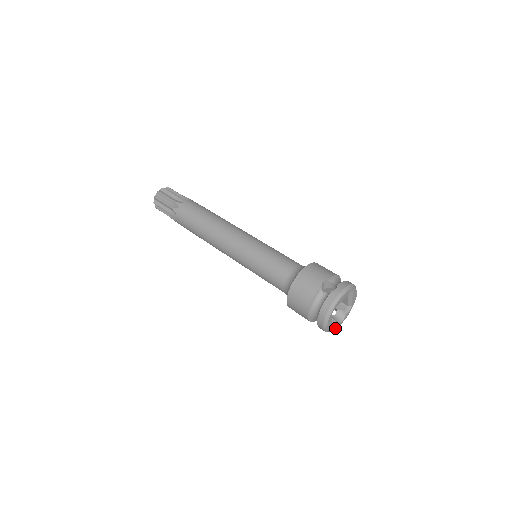
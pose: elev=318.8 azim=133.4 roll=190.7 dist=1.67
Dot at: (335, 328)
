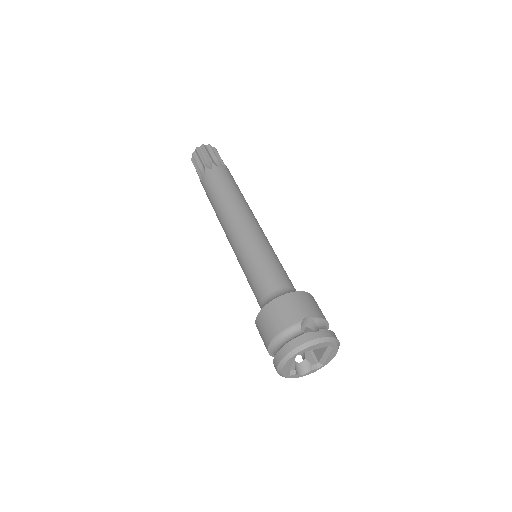
Dot at: (291, 377)
